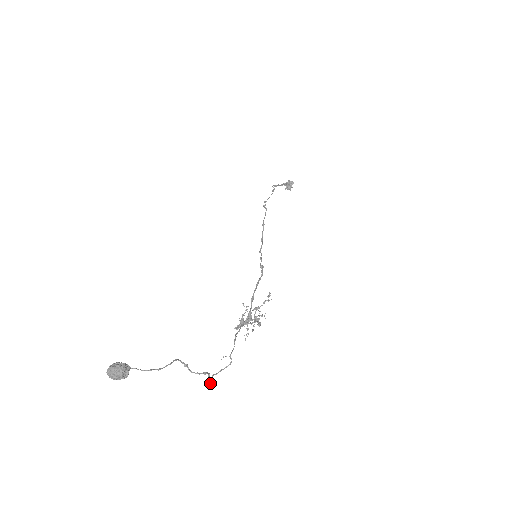
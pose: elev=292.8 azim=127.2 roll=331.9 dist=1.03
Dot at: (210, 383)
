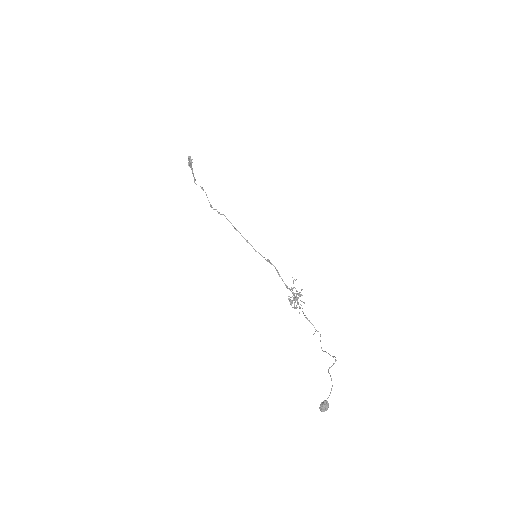
Dot at: occluded
